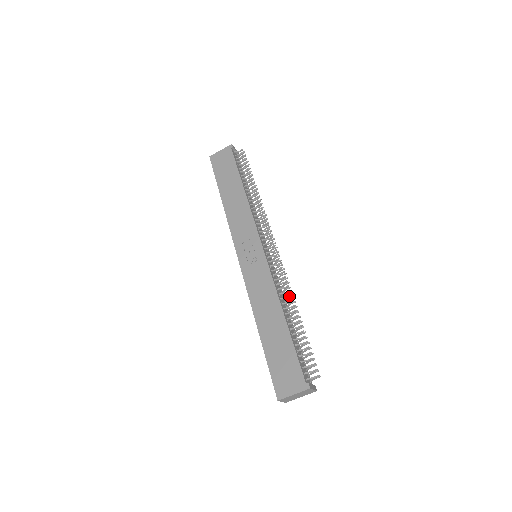
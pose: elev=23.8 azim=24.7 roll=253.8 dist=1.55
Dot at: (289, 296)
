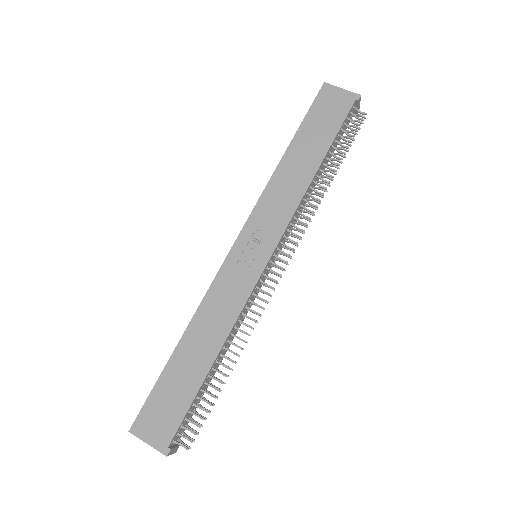
Dot at: (242, 339)
